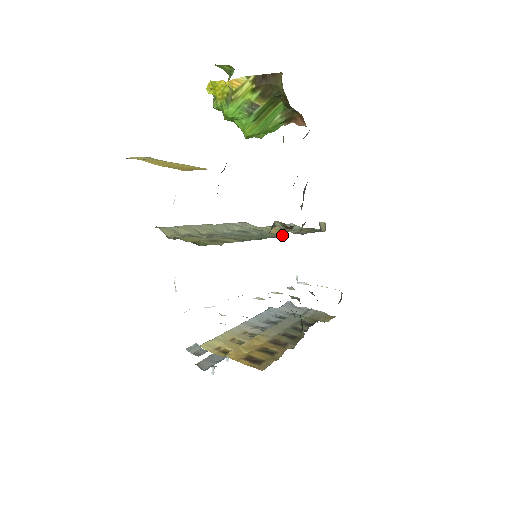
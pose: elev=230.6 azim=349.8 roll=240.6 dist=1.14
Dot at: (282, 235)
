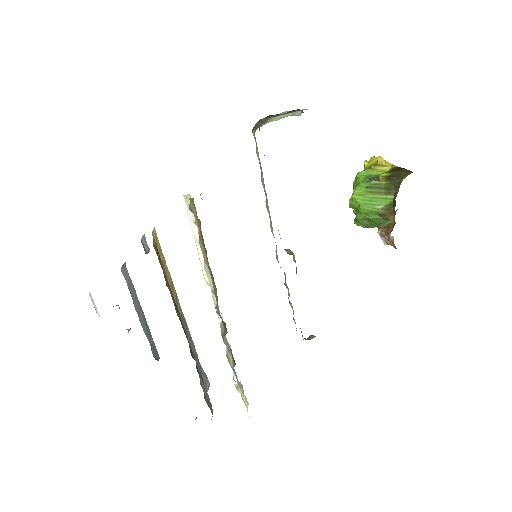
Dot at: occluded
